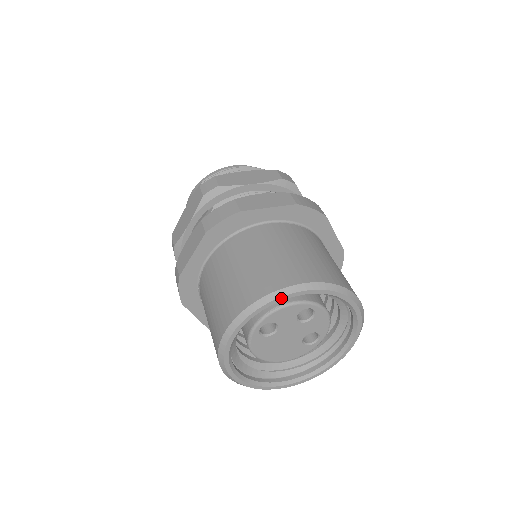
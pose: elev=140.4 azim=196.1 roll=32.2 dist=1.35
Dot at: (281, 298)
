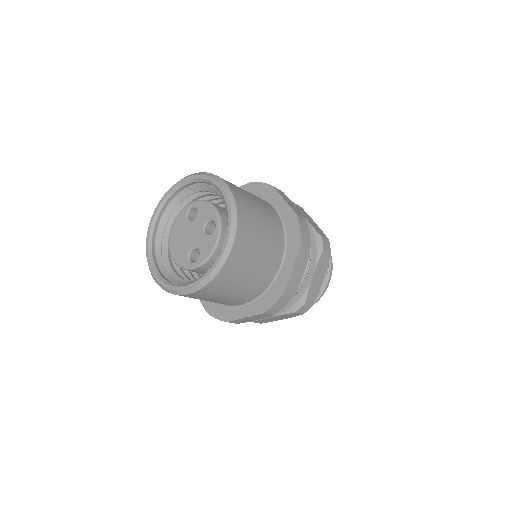
Dot at: (213, 180)
